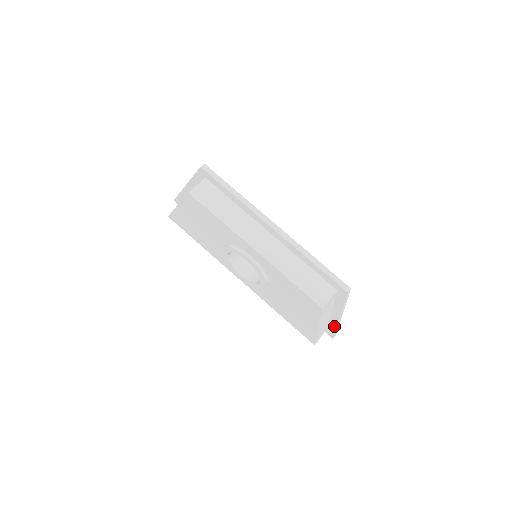
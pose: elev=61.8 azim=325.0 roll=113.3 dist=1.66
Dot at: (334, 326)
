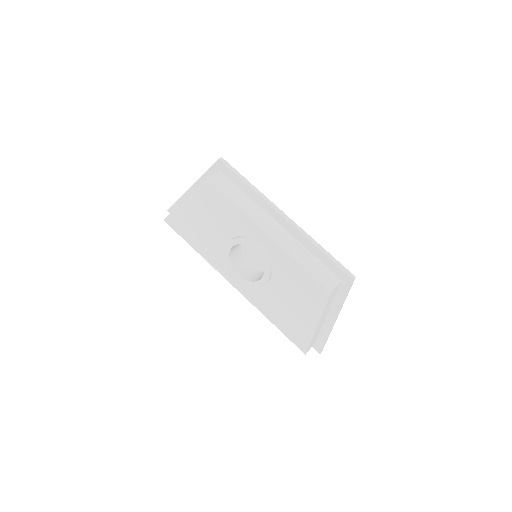
Dot at: (326, 334)
